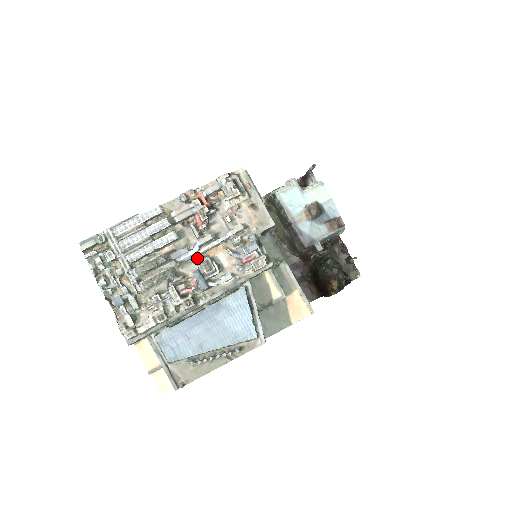
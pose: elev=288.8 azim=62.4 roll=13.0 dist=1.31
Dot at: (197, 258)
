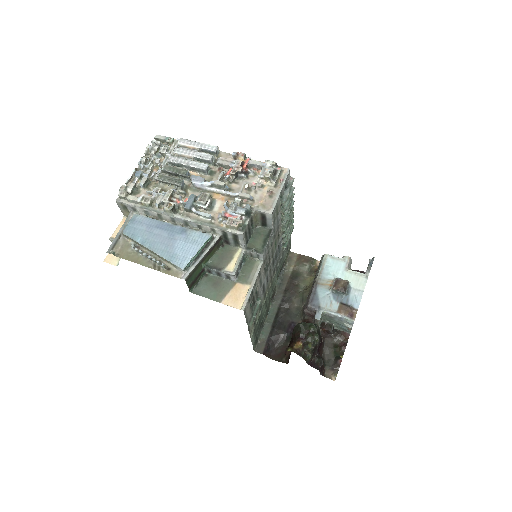
Dot at: (204, 191)
